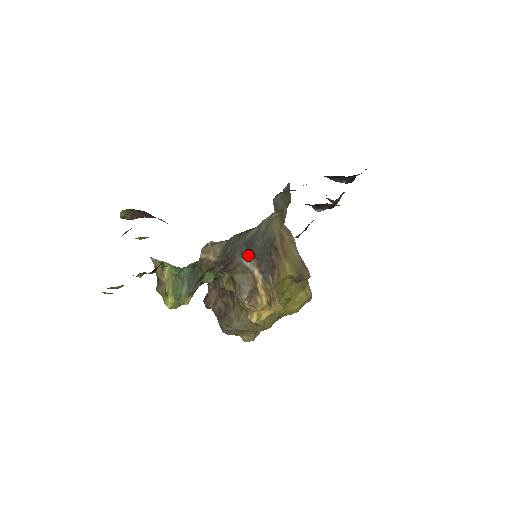
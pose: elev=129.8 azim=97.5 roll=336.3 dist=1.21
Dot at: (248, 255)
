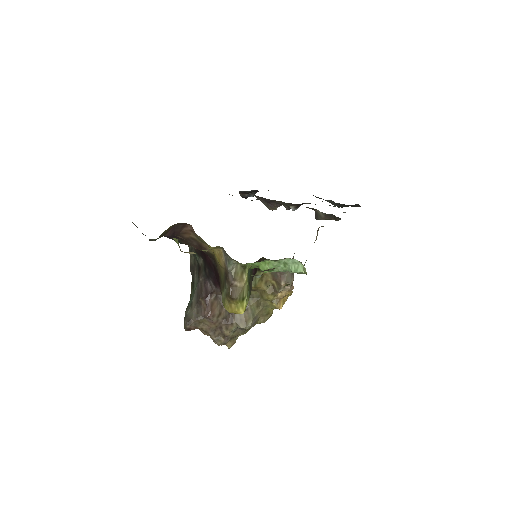
Dot at: occluded
